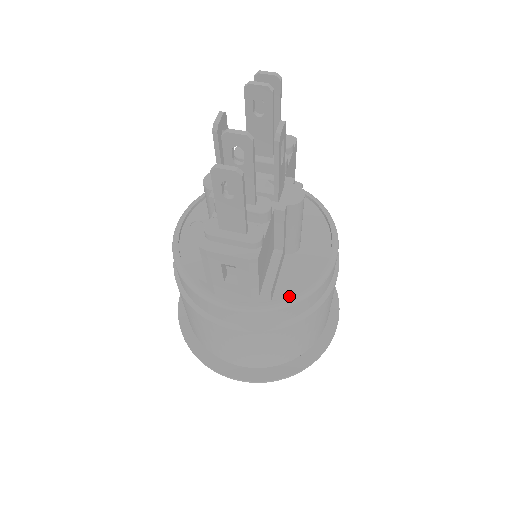
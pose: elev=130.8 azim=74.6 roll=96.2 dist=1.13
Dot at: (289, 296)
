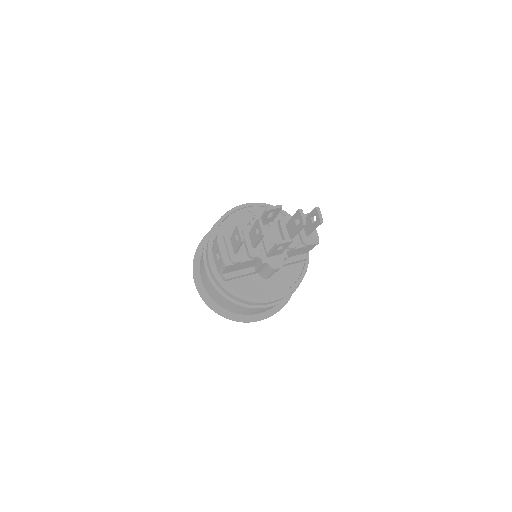
Dot at: (233, 289)
